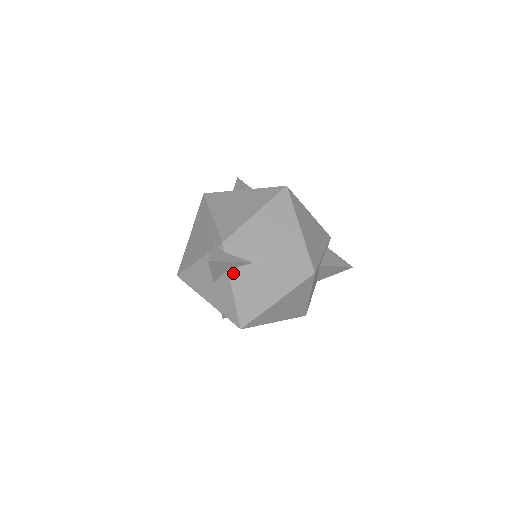
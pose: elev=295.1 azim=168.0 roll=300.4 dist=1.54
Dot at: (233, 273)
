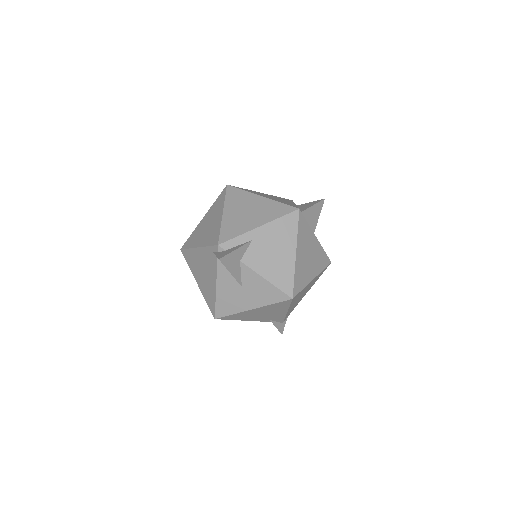
Dot at: (246, 260)
